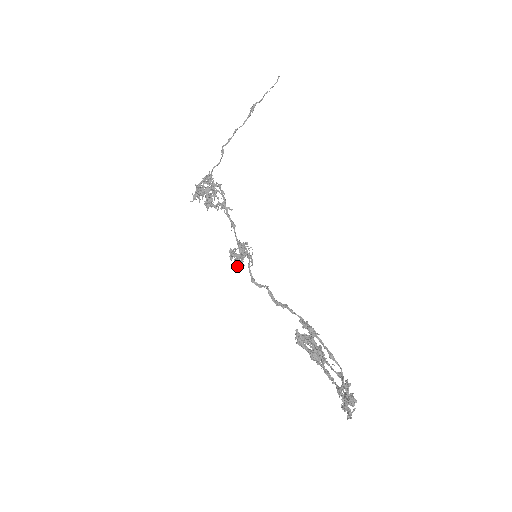
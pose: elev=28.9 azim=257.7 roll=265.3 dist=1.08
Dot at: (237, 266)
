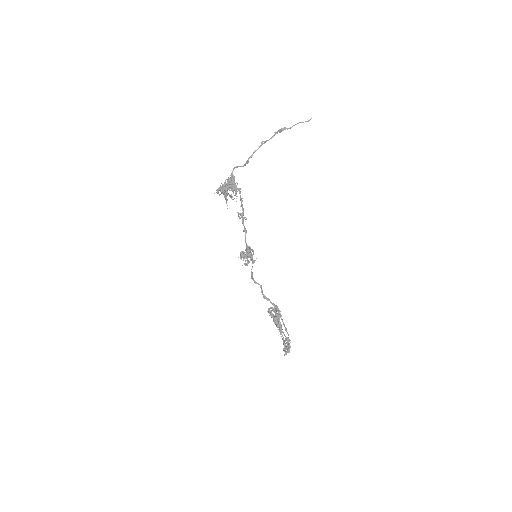
Dot at: occluded
